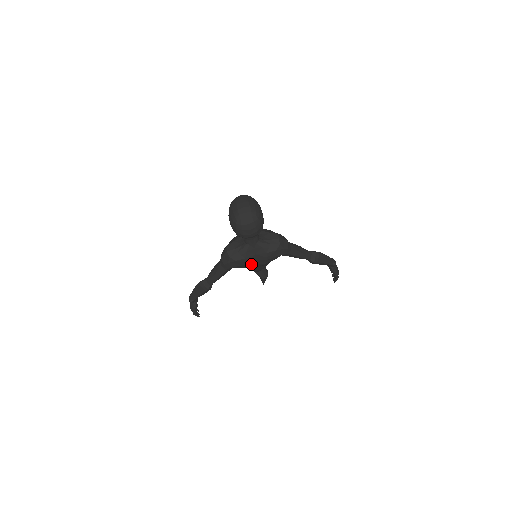
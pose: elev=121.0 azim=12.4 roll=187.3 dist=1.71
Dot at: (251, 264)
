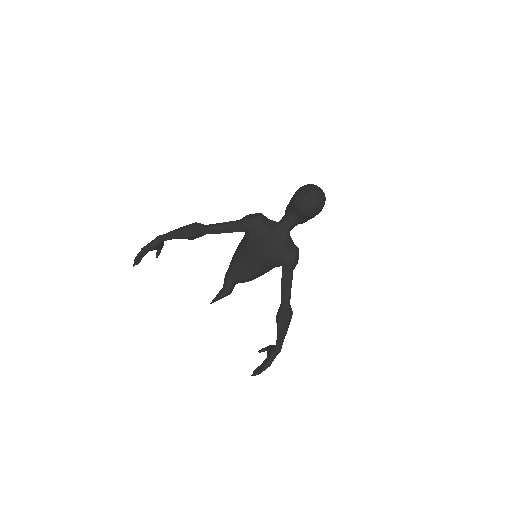
Dot at: (262, 241)
